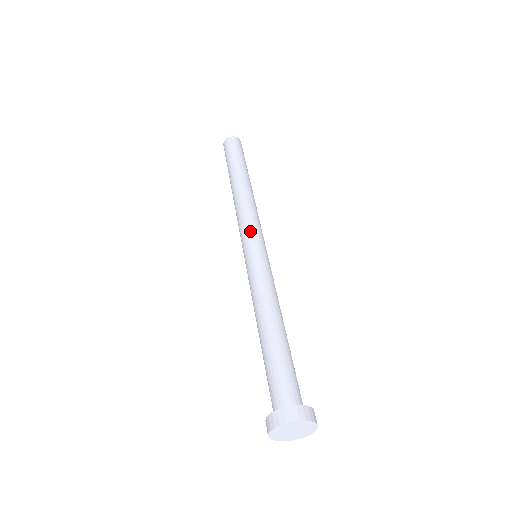
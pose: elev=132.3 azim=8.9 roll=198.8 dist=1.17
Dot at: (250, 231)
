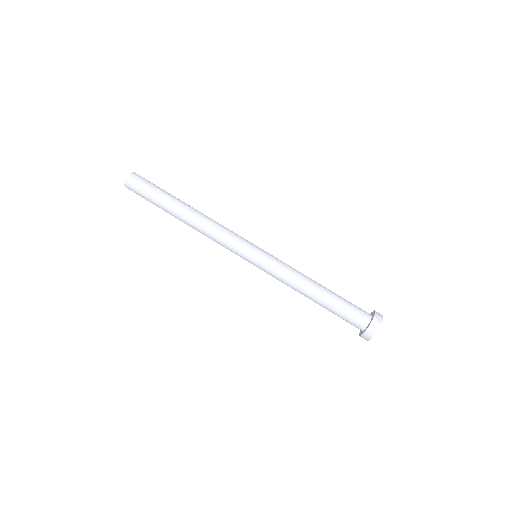
Dot at: (239, 246)
